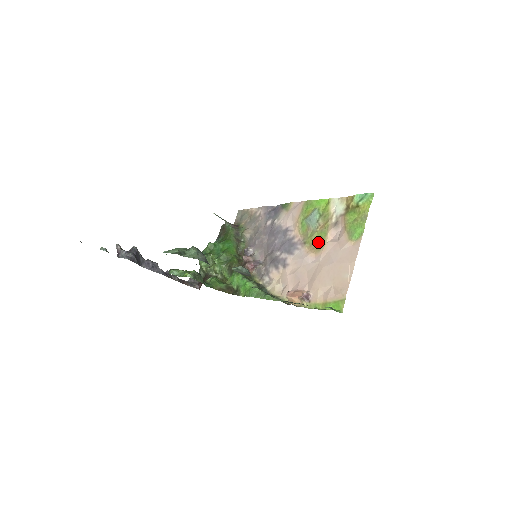
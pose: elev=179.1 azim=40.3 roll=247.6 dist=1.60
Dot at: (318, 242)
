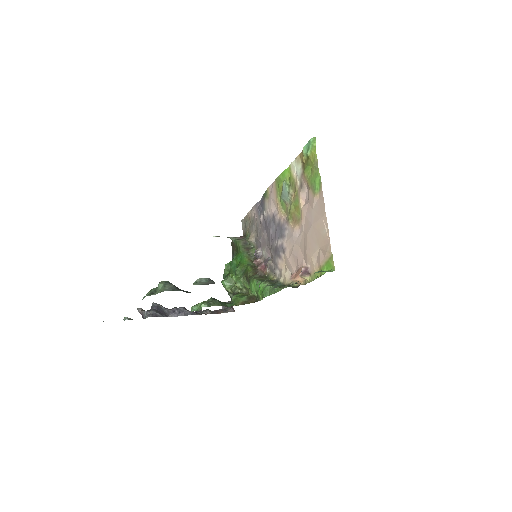
Dot at: (296, 213)
